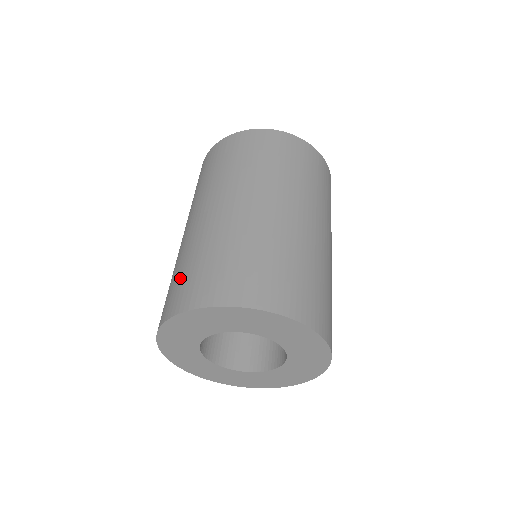
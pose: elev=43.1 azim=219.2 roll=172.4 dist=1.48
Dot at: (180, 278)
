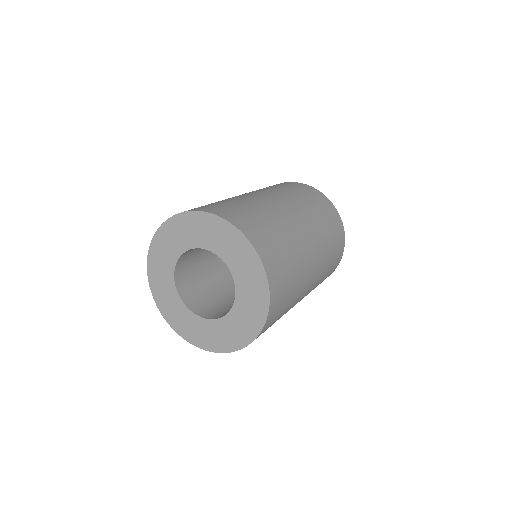
Dot at: occluded
